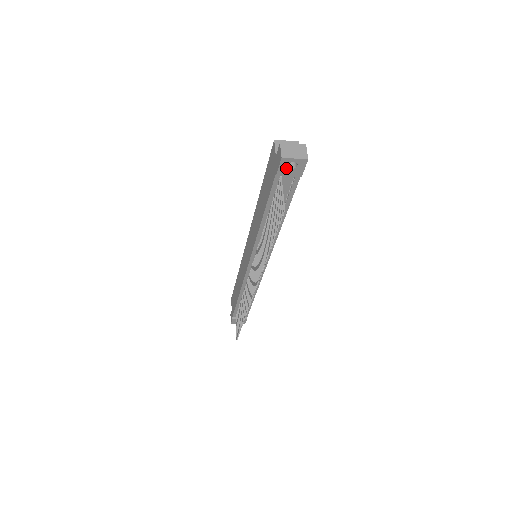
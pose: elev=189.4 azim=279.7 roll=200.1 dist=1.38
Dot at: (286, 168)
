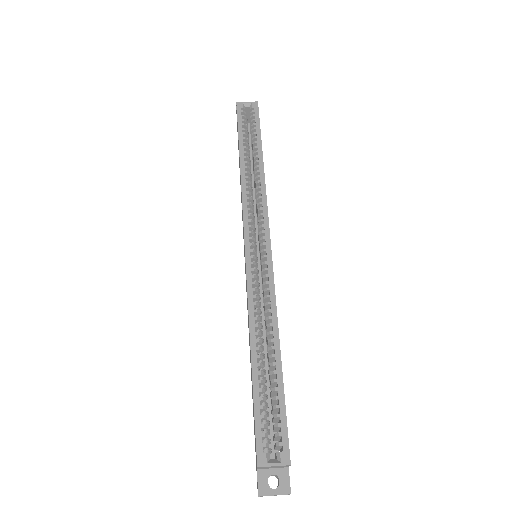
Dot at: occluded
